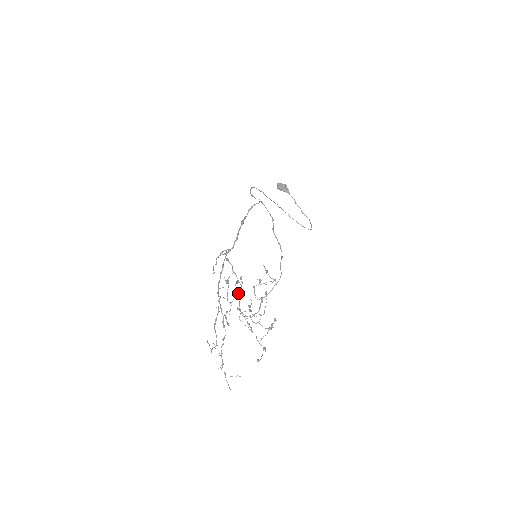
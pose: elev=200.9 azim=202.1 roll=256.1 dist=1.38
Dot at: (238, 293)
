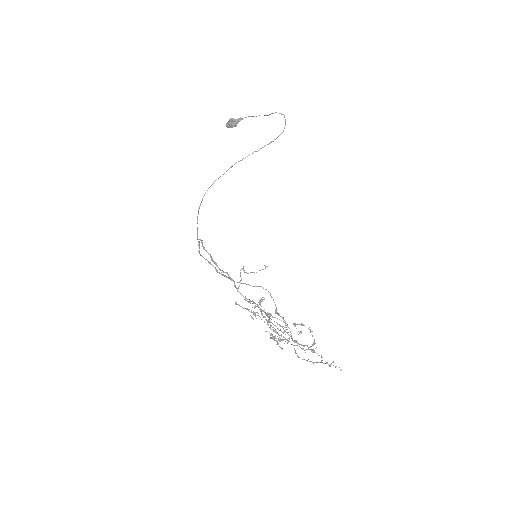
Dot at: occluded
